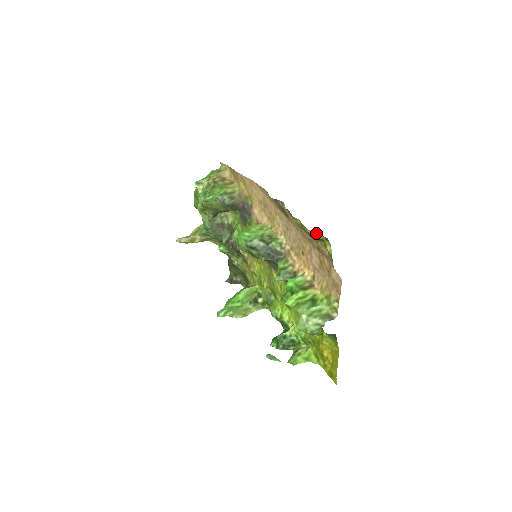
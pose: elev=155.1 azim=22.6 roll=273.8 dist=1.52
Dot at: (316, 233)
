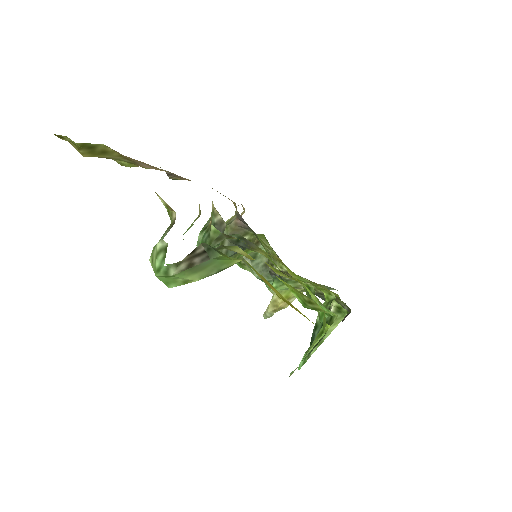
Dot at: (73, 146)
